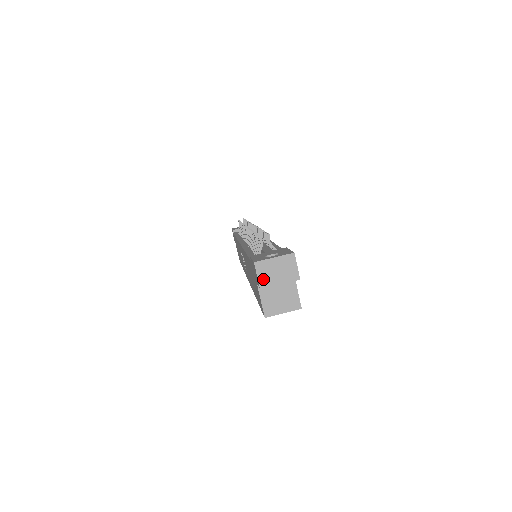
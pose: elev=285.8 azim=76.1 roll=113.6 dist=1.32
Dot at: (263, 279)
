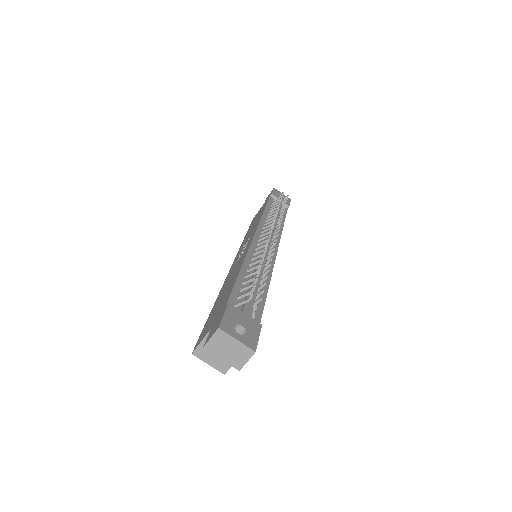
Dot at: (213, 344)
